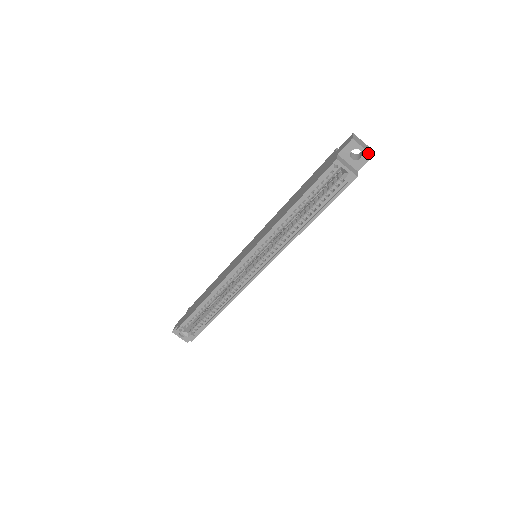
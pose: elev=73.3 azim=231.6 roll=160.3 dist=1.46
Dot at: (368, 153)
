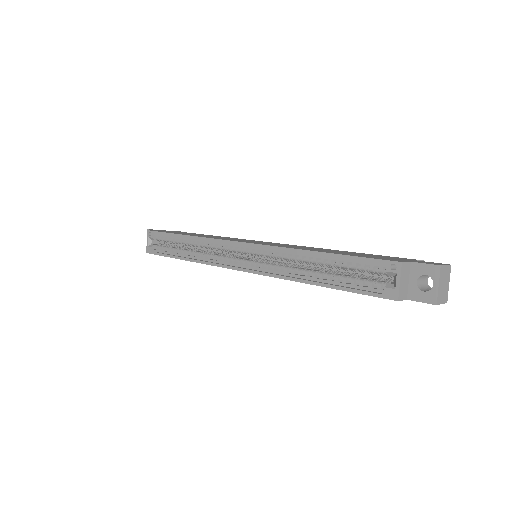
Dot at: (436, 296)
